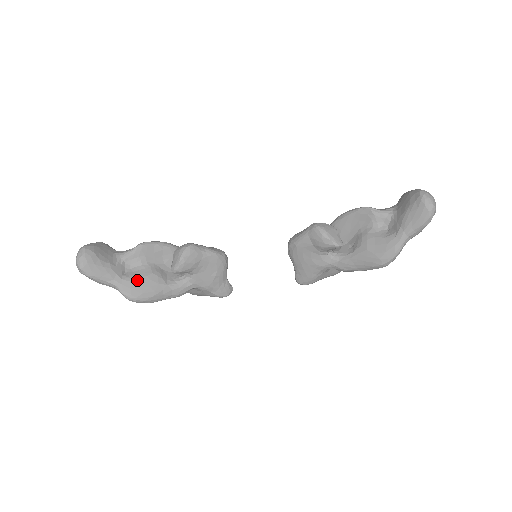
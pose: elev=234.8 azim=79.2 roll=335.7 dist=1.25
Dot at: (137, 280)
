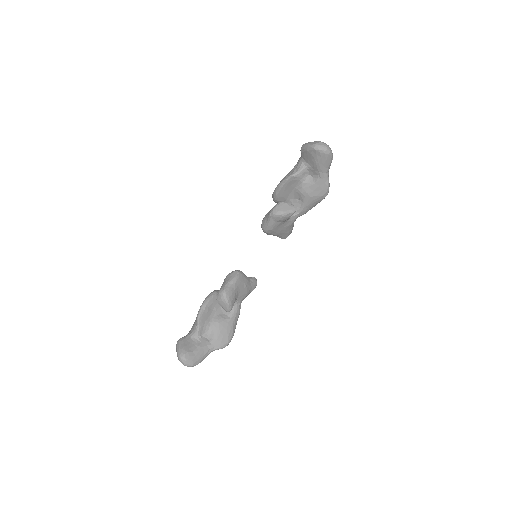
Dot at: (218, 335)
